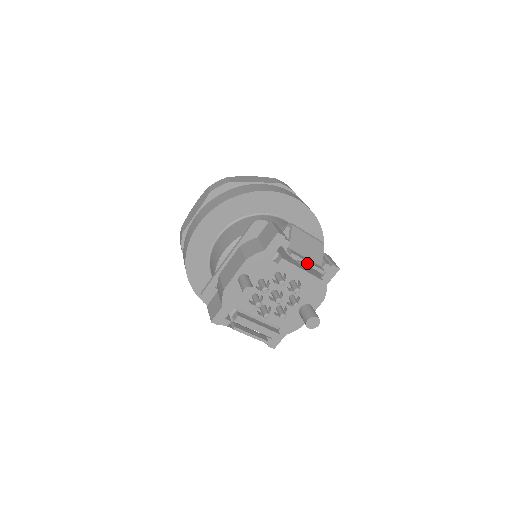
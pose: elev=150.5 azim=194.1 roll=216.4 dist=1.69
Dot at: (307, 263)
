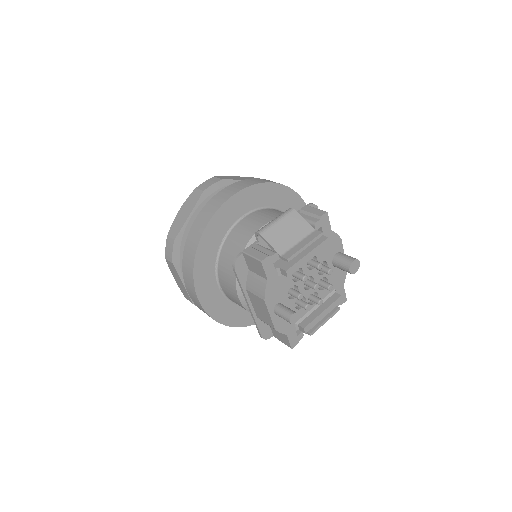
Dot at: (304, 248)
